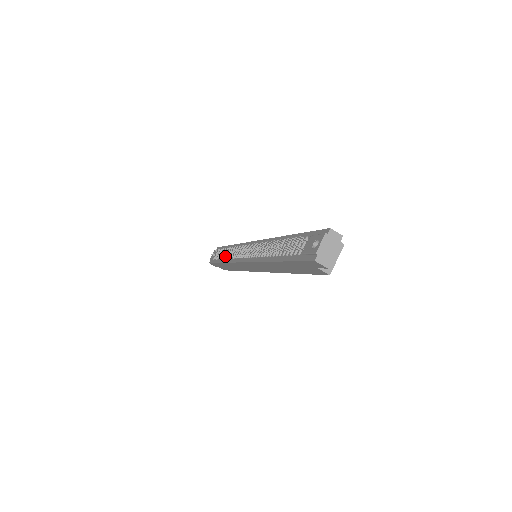
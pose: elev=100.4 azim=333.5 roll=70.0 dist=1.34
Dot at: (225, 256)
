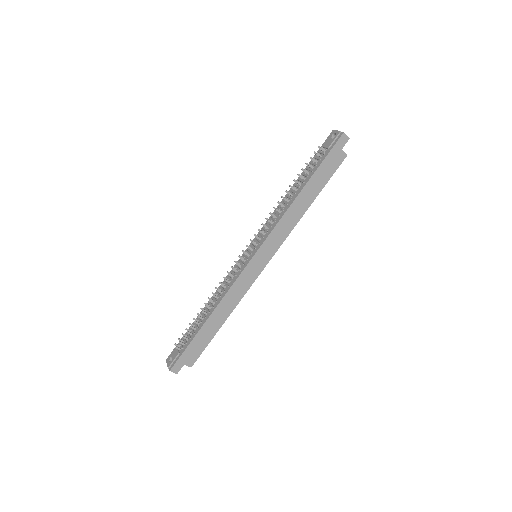
Dot at: (208, 310)
